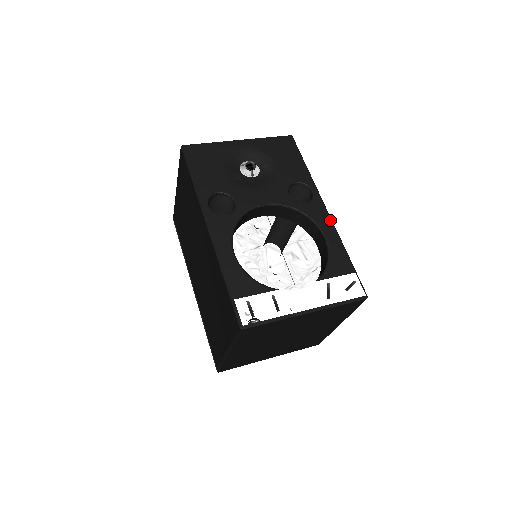
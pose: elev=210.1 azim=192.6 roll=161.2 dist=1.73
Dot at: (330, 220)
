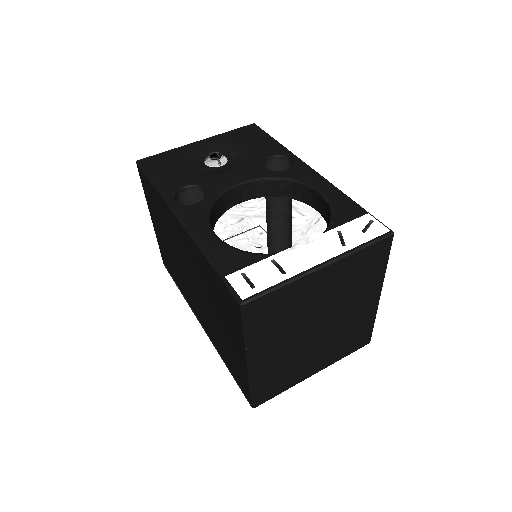
Dot at: (320, 176)
